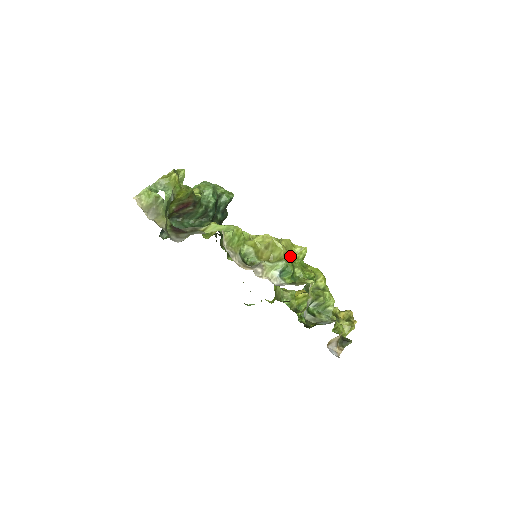
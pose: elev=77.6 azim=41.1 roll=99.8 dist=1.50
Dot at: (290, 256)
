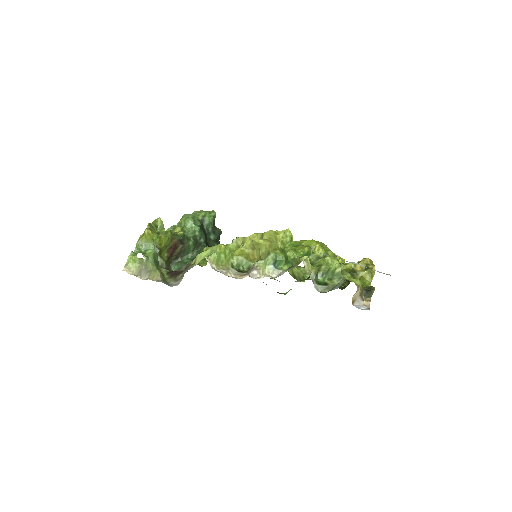
Dot at: (277, 245)
